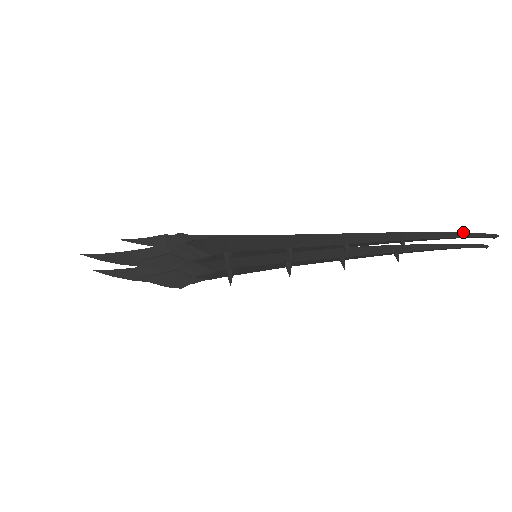
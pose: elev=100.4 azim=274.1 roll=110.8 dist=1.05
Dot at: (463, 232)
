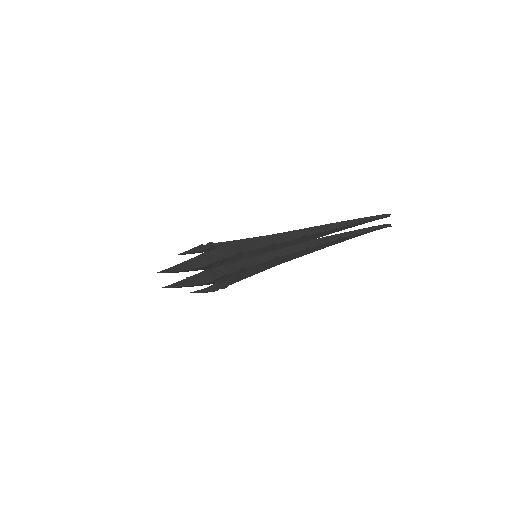
Dot at: (370, 216)
